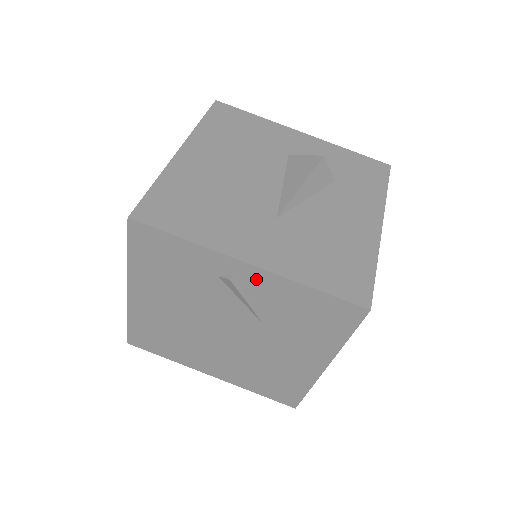
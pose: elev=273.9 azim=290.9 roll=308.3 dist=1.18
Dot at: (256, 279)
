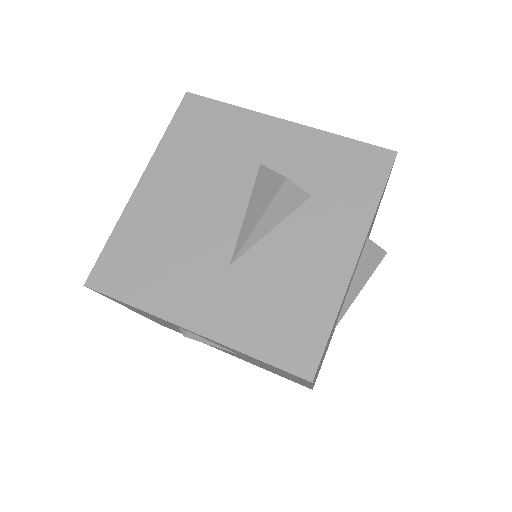
Dot at: (206, 338)
